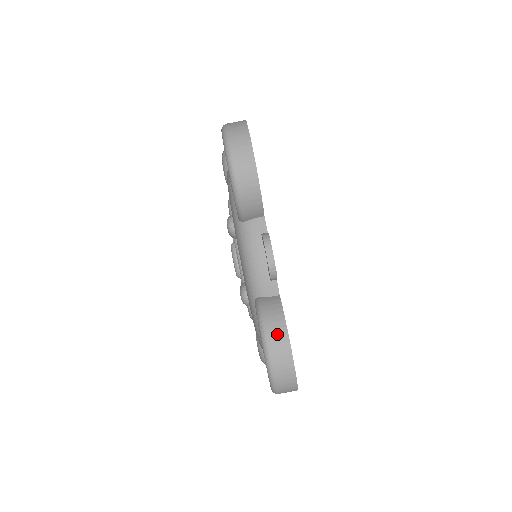
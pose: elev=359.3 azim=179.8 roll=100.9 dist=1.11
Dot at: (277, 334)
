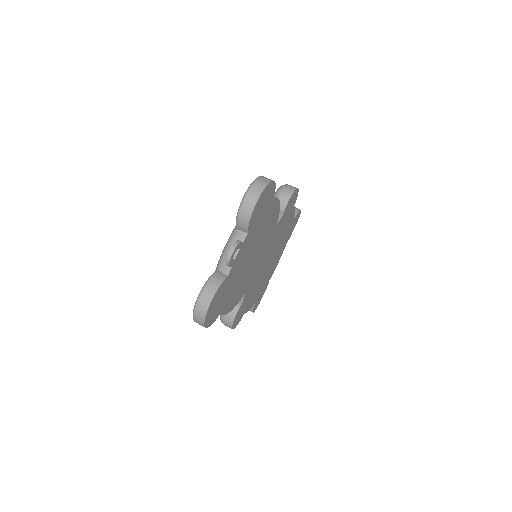
Dot at: (210, 291)
